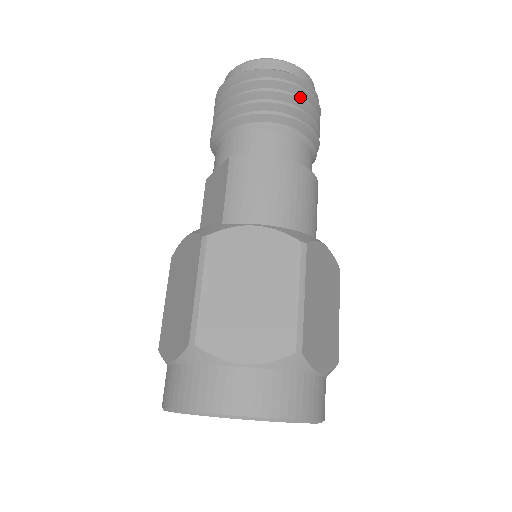
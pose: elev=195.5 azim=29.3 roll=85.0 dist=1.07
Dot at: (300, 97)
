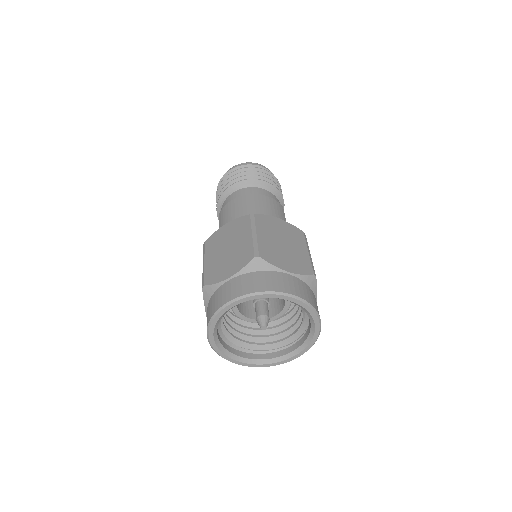
Dot at: (249, 171)
